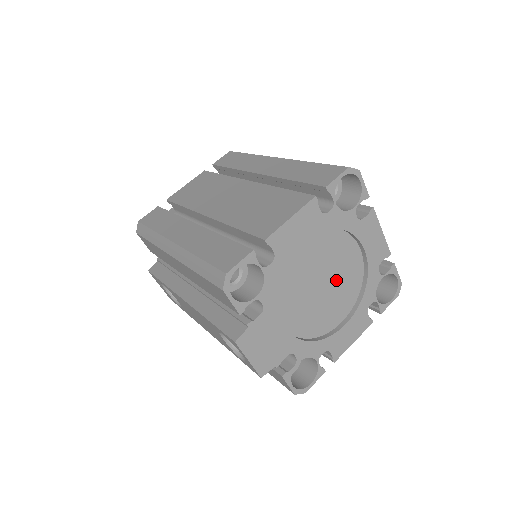
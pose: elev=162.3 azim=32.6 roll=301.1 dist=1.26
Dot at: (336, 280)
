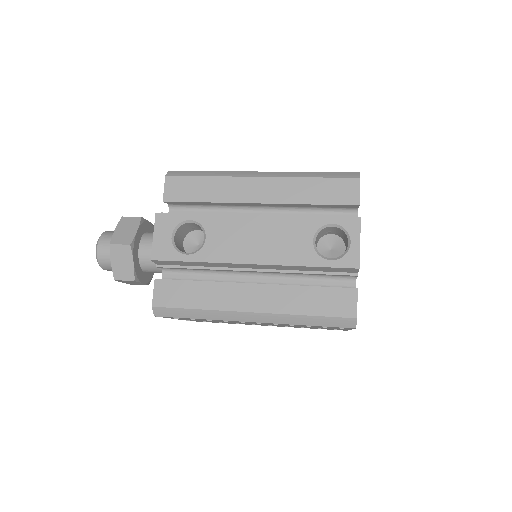
Dot at: occluded
